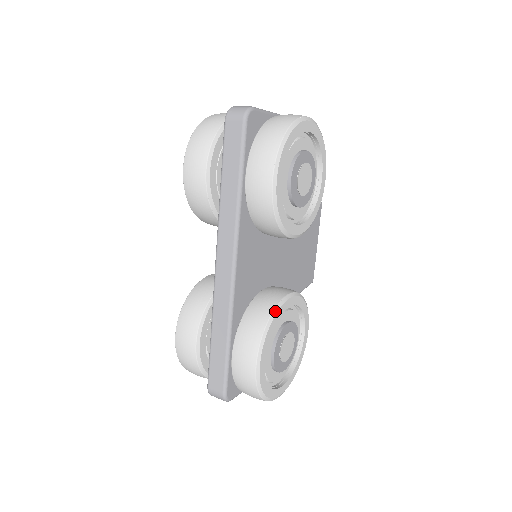
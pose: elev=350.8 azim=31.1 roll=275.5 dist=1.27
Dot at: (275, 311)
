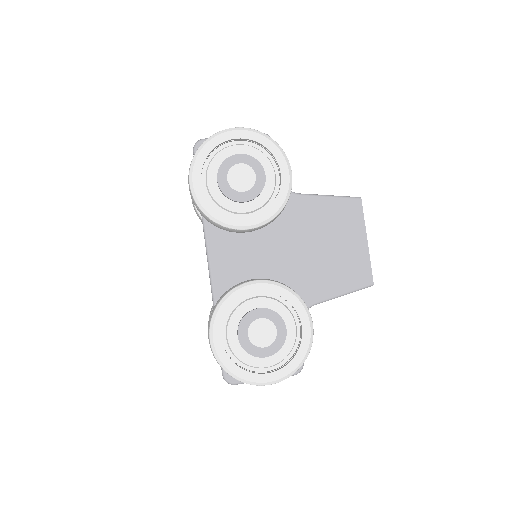
Dot at: (228, 294)
